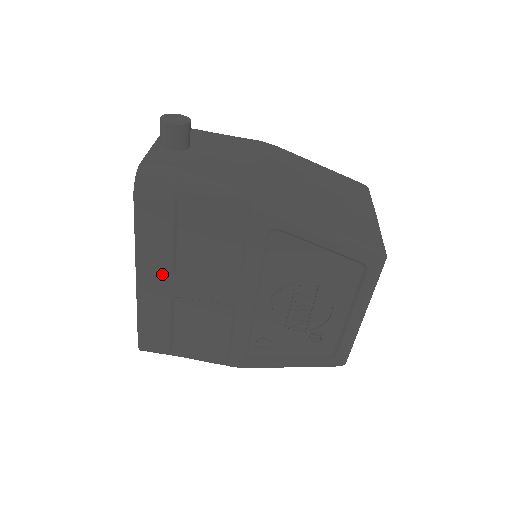
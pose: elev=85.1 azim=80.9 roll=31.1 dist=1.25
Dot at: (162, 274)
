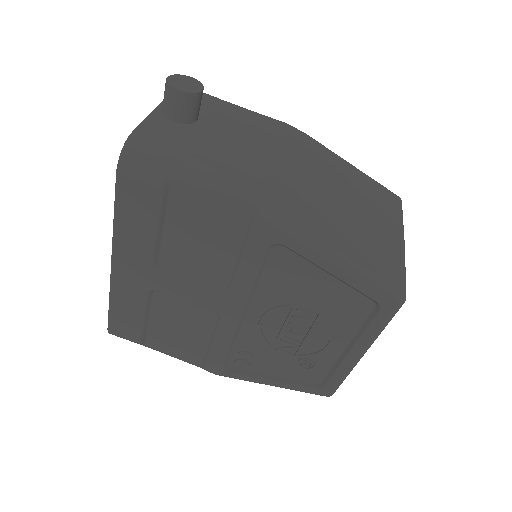
Dot at: (141, 264)
